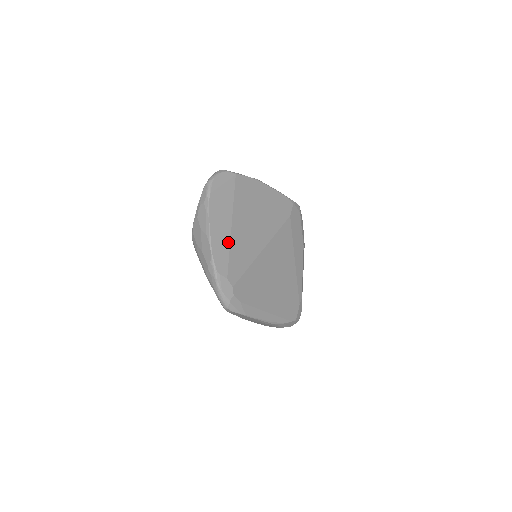
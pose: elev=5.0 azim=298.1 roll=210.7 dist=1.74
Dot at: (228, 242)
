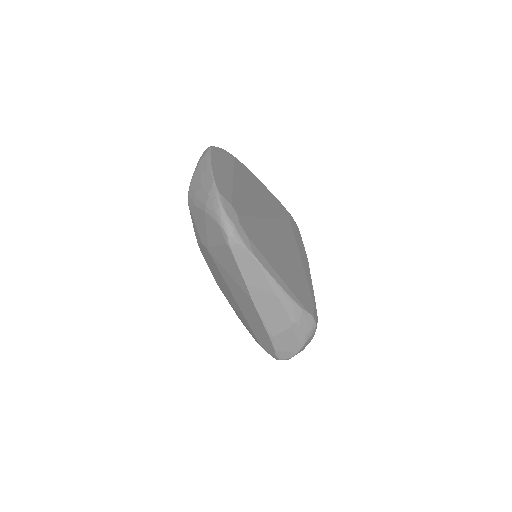
Dot at: (230, 185)
